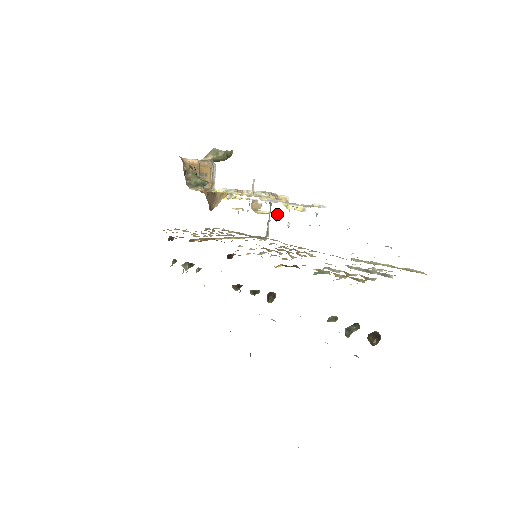
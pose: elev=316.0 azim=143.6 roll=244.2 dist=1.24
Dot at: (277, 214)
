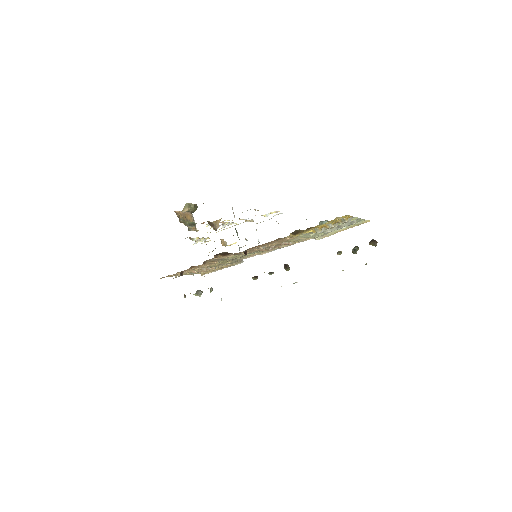
Dot at: (245, 239)
